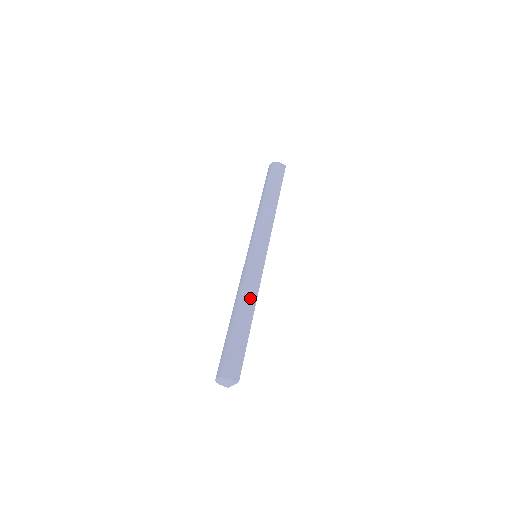
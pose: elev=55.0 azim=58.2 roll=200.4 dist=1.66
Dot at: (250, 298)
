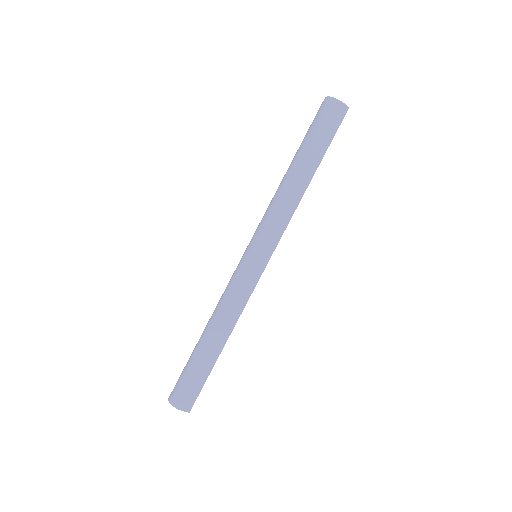
Dot at: (228, 322)
